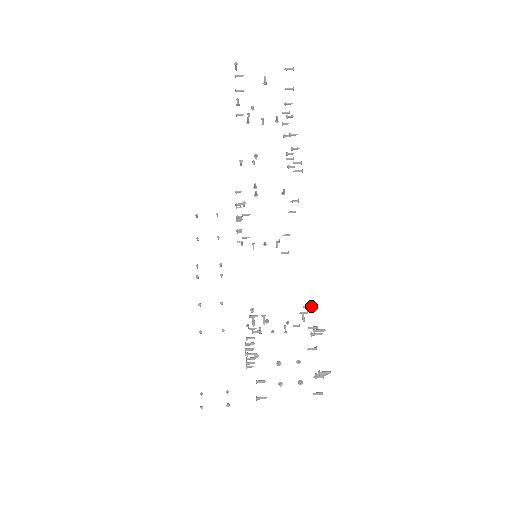
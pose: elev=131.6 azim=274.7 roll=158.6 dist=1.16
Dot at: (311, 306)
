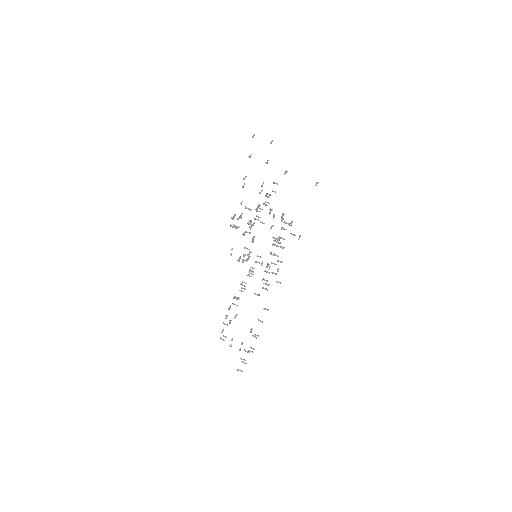
Dot at: (262, 322)
